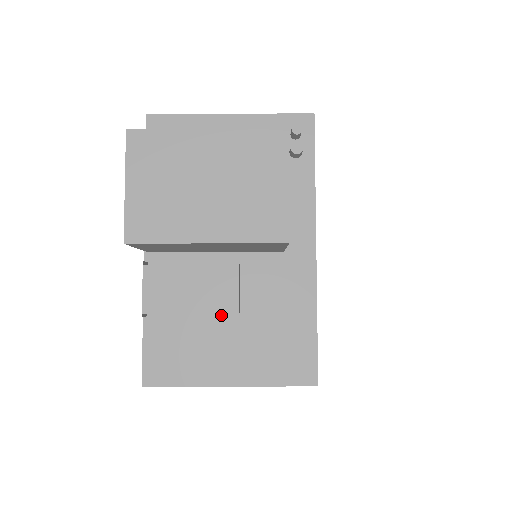
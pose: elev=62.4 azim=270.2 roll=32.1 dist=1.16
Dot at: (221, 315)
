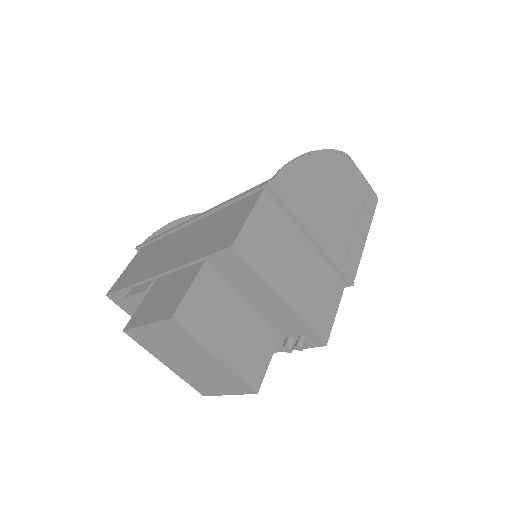
Dot at: occluded
